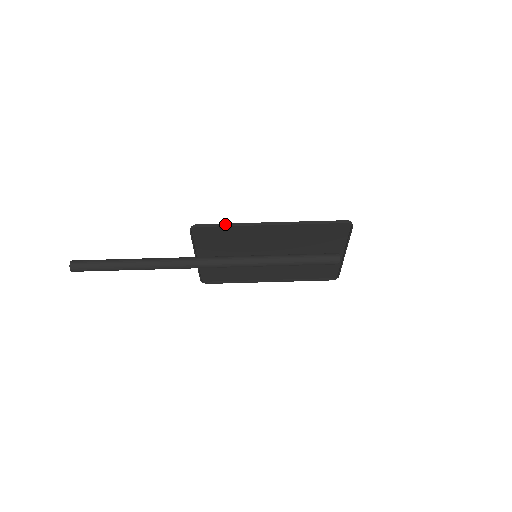
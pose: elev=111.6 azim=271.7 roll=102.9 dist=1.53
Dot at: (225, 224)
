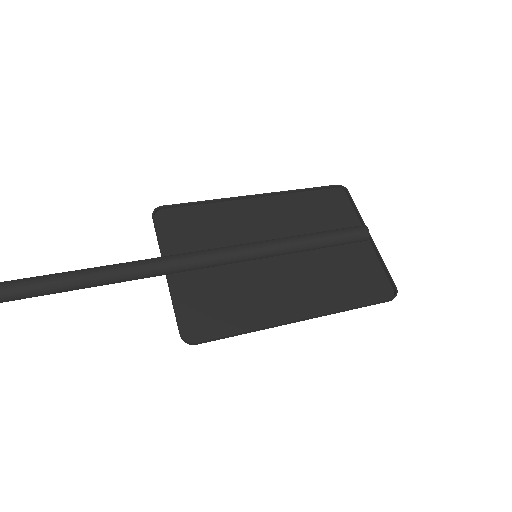
Dot at: (197, 203)
